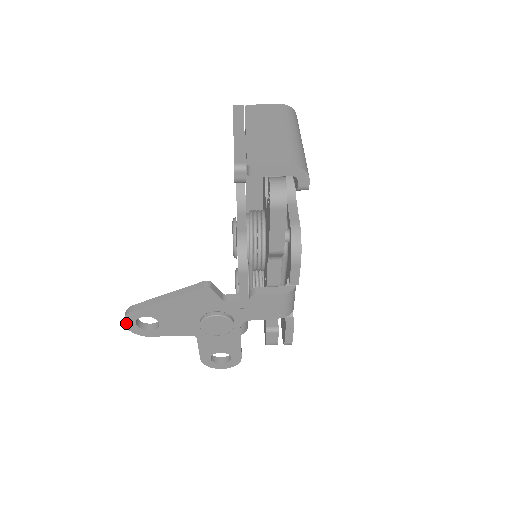
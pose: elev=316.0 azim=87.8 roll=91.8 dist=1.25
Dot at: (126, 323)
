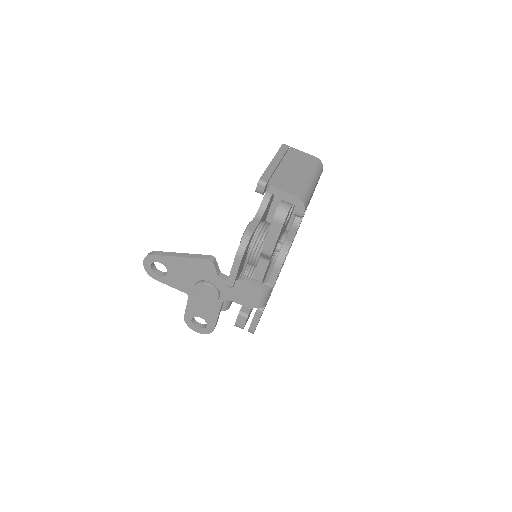
Dot at: (145, 262)
